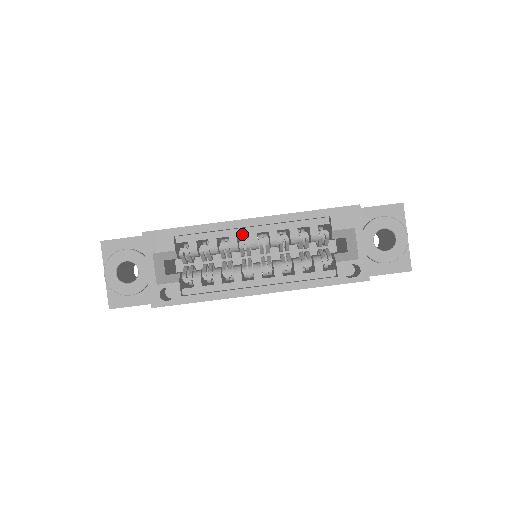
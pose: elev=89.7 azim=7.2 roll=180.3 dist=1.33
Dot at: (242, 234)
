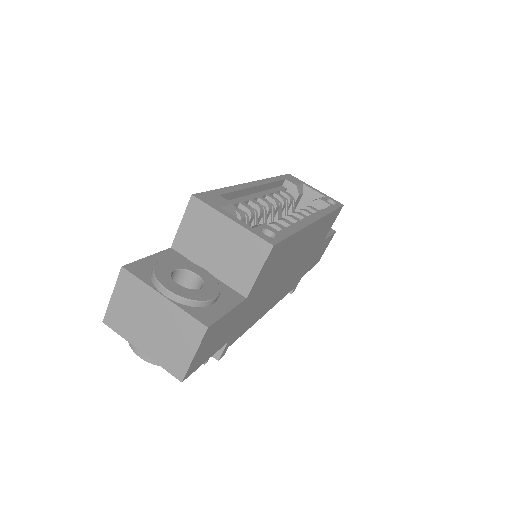
Dot at: (255, 198)
